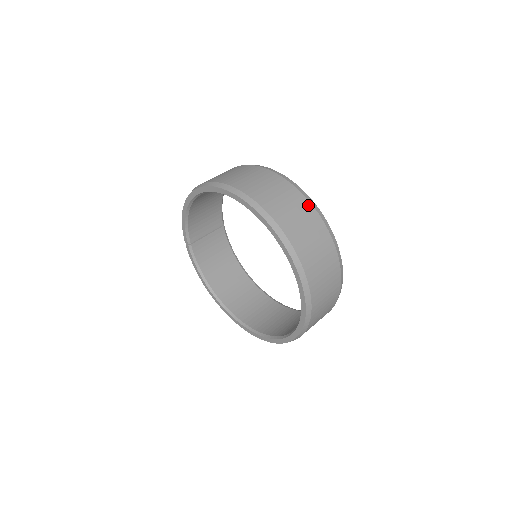
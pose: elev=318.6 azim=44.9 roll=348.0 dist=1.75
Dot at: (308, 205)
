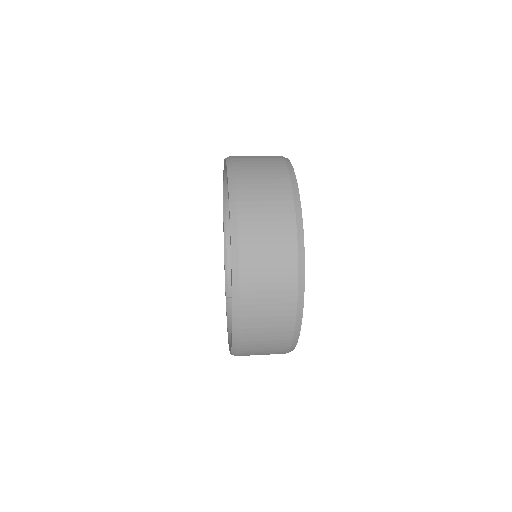
Dot at: occluded
